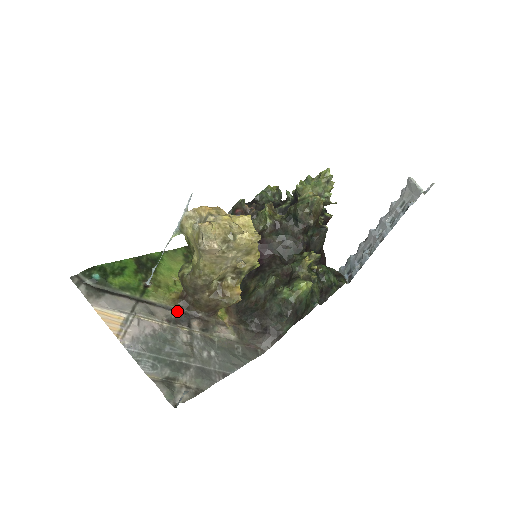
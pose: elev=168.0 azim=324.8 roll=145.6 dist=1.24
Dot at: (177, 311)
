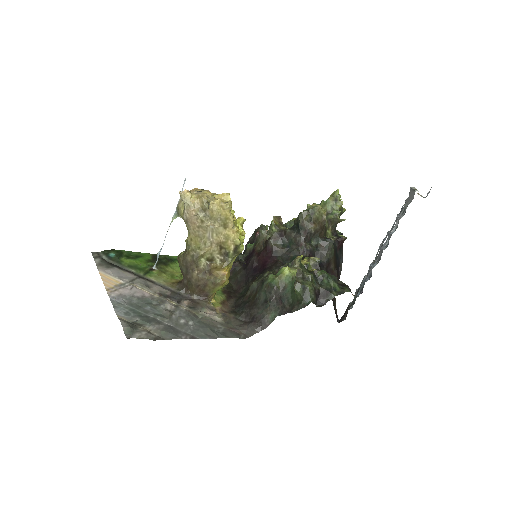
Dot at: (173, 291)
